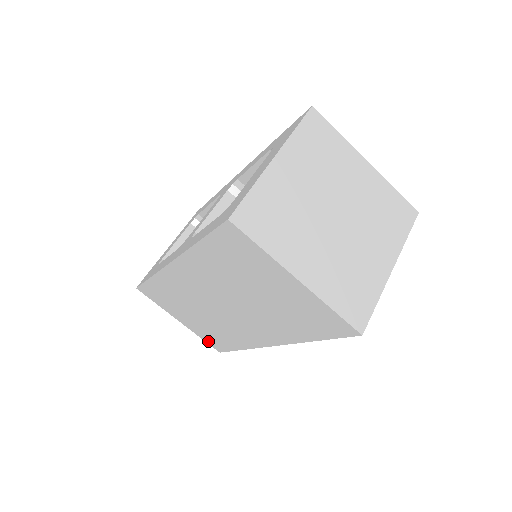
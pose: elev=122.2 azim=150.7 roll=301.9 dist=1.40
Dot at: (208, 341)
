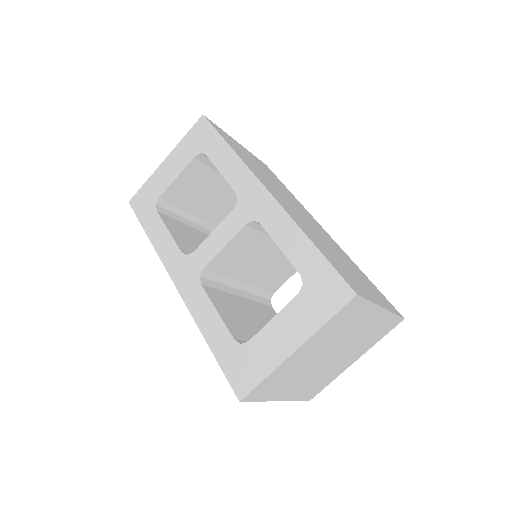
Dot at: occluded
